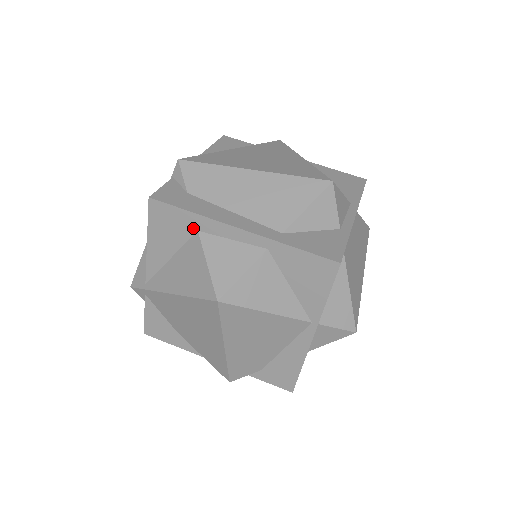
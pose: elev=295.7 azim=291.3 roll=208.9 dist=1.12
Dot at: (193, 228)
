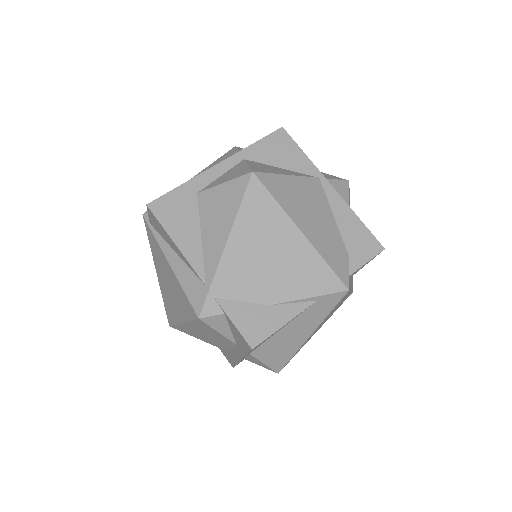
Dot at: (193, 195)
